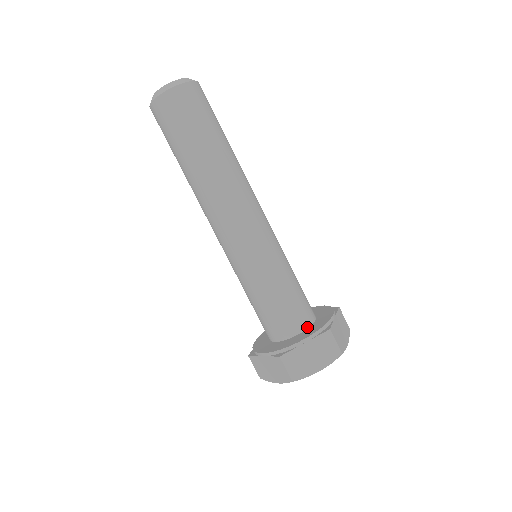
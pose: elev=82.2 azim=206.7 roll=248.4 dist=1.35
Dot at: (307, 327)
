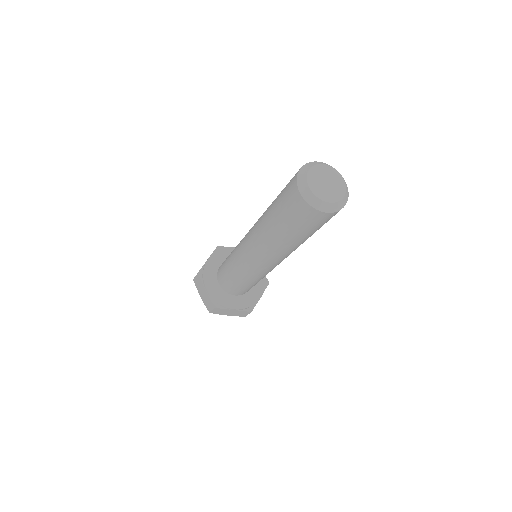
Dot at: occluded
